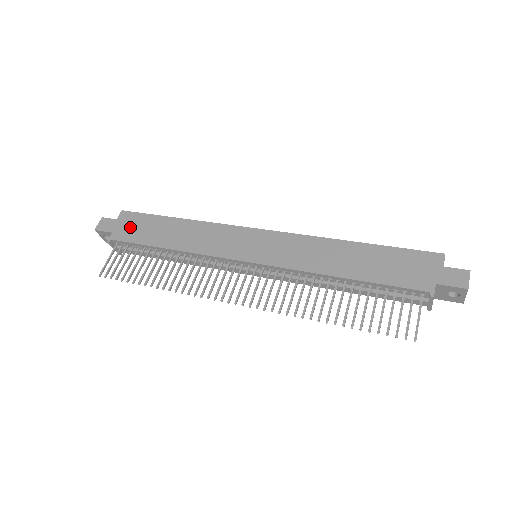
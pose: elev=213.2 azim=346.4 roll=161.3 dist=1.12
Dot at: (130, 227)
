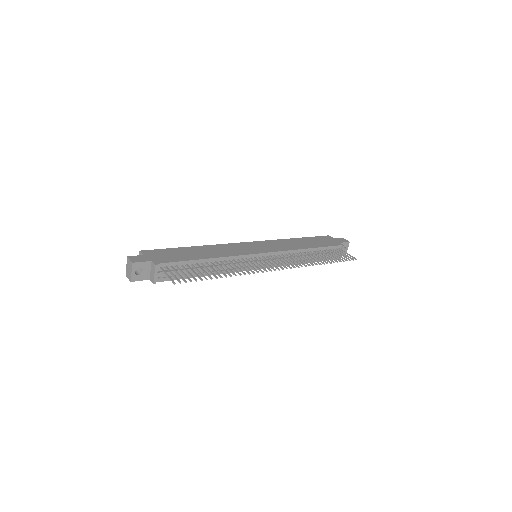
Dot at: (162, 256)
